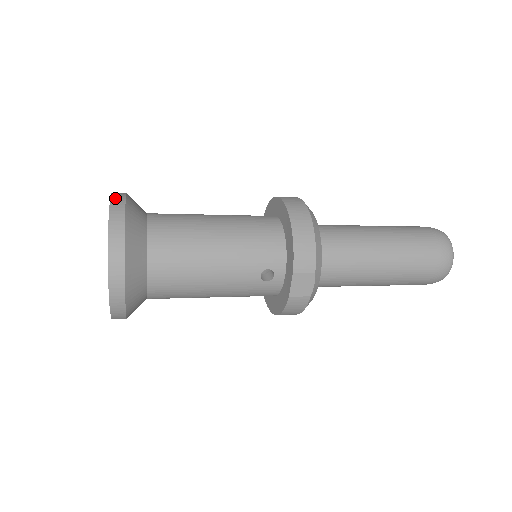
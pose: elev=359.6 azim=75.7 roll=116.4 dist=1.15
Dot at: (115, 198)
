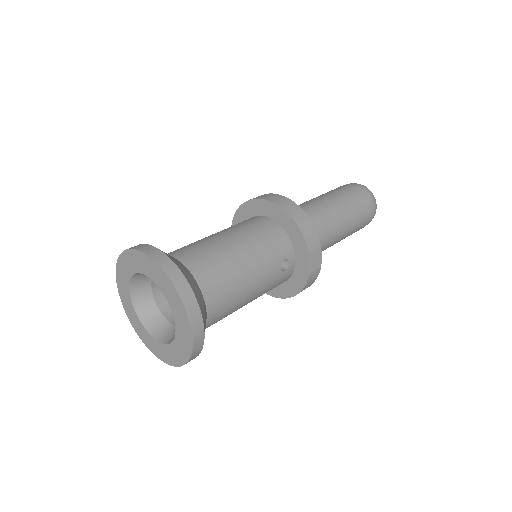
Dot at: (146, 250)
